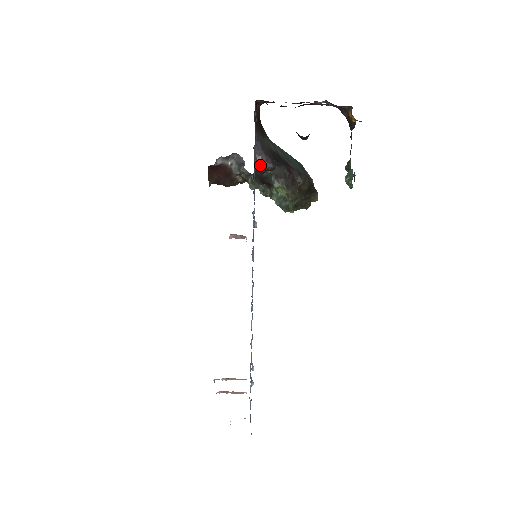
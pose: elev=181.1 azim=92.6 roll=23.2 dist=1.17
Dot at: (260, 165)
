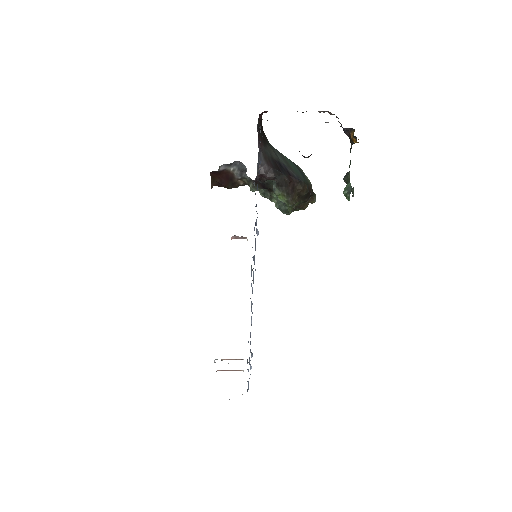
Dot at: (262, 175)
